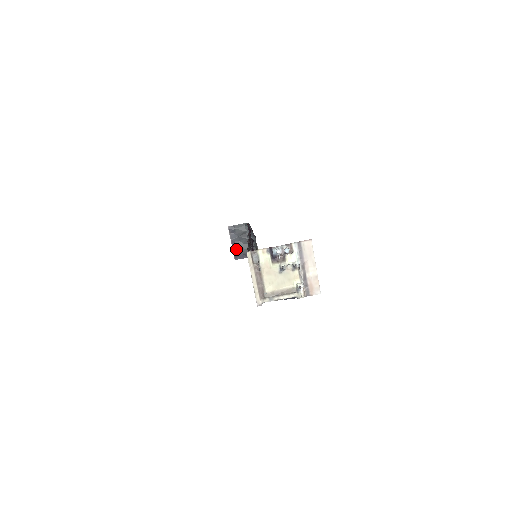
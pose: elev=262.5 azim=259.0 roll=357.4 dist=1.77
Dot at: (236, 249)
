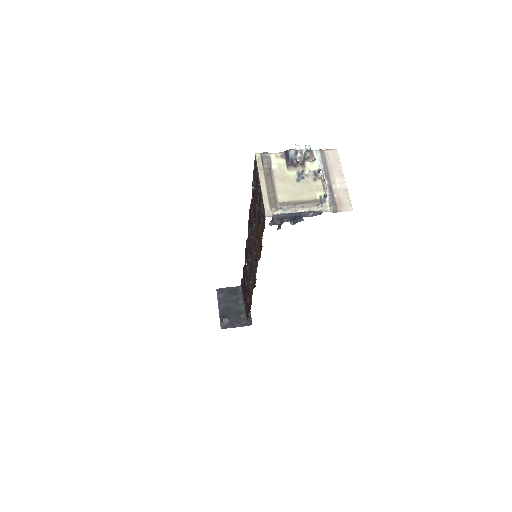
Dot at: (224, 315)
